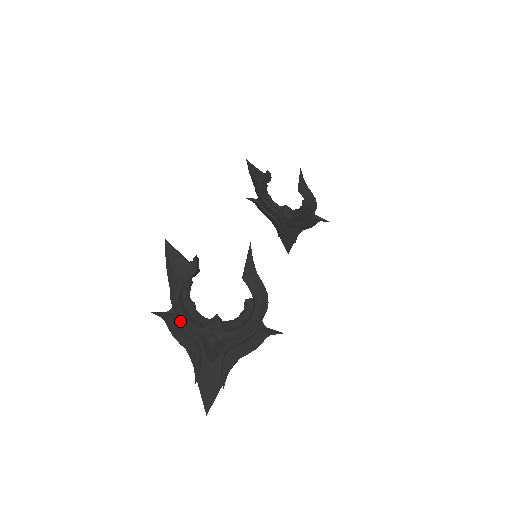
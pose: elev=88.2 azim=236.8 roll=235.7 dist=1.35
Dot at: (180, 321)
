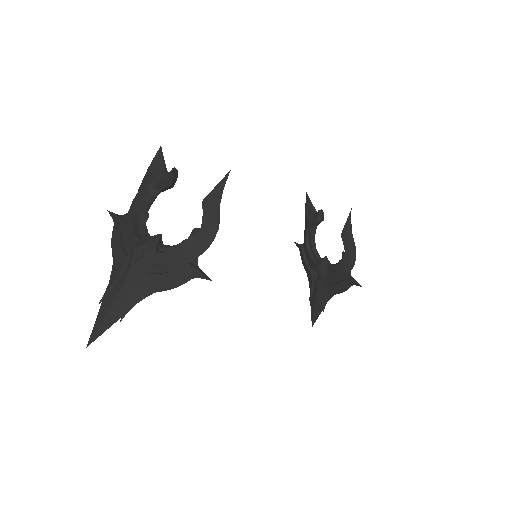
Dot at: (126, 228)
